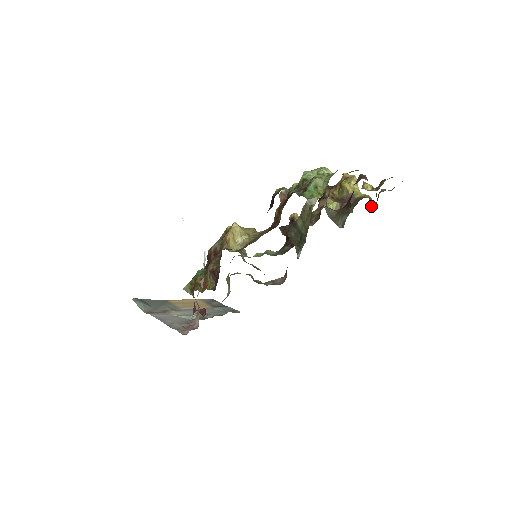
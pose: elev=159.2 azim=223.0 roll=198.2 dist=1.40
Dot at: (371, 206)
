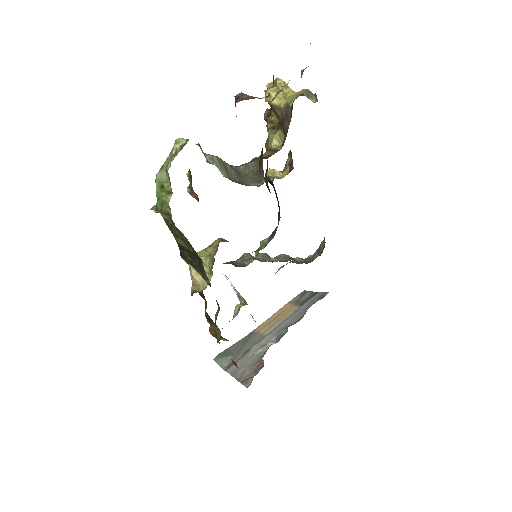
Dot at: (314, 100)
